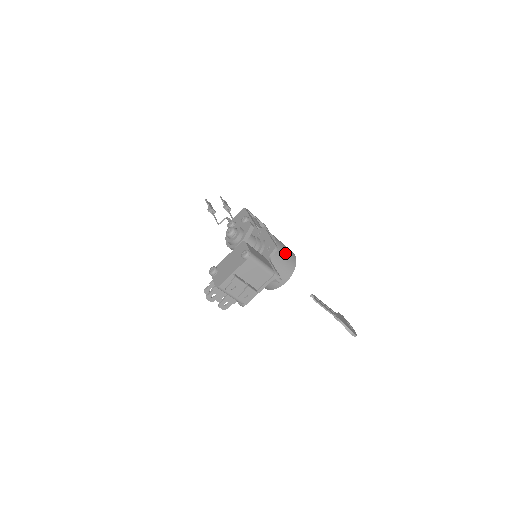
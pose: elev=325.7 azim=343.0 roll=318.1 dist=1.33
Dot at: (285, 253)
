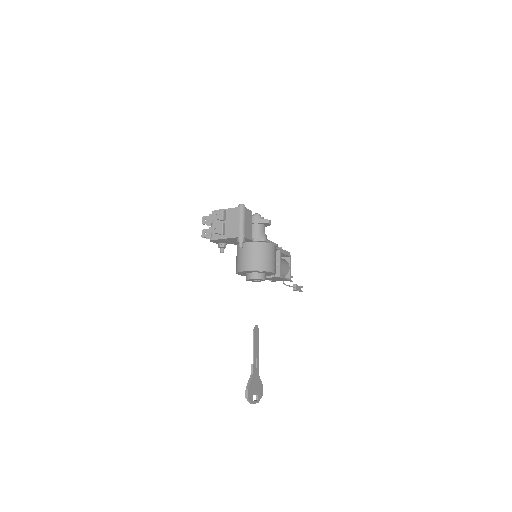
Dot at: (267, 255)
